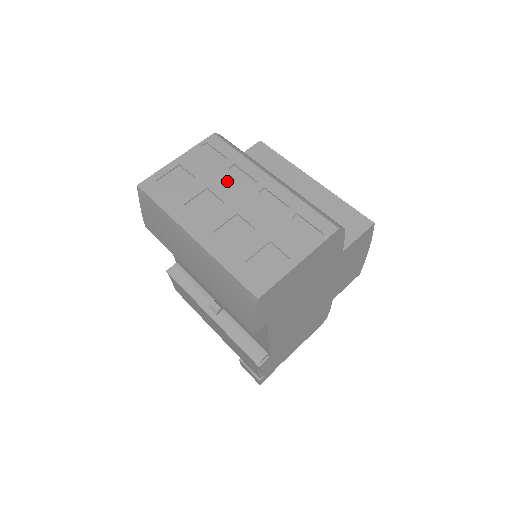
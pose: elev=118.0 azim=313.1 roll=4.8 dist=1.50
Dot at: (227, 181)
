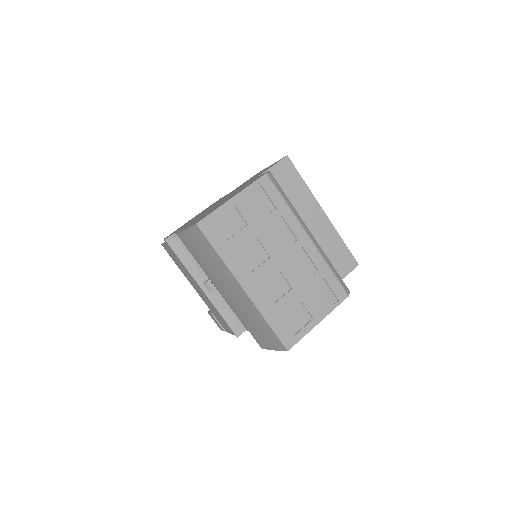
Dot at: (274, 234)
